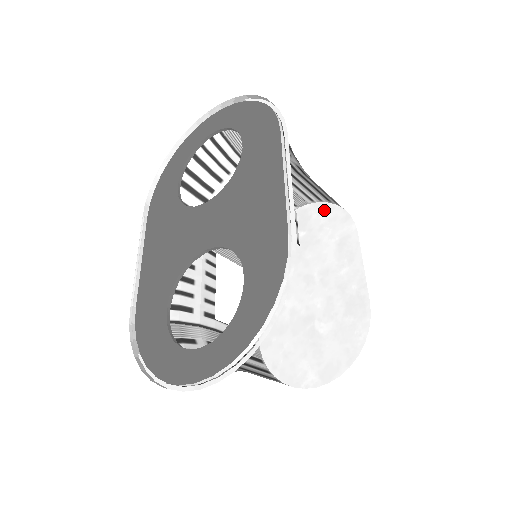
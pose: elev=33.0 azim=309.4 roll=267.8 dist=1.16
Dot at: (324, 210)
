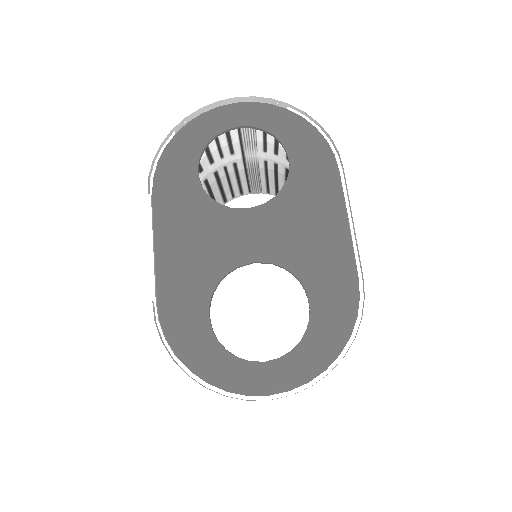
Dot at: occluded
